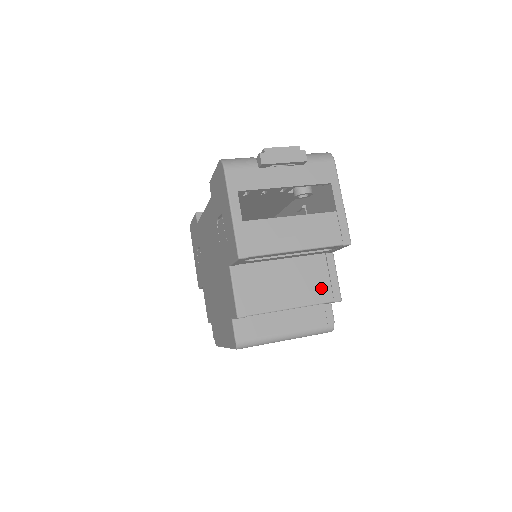
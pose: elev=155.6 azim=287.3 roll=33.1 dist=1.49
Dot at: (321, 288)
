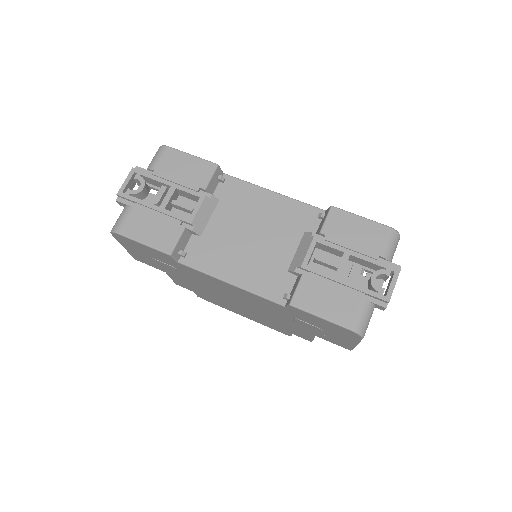
Dot at: occluded
